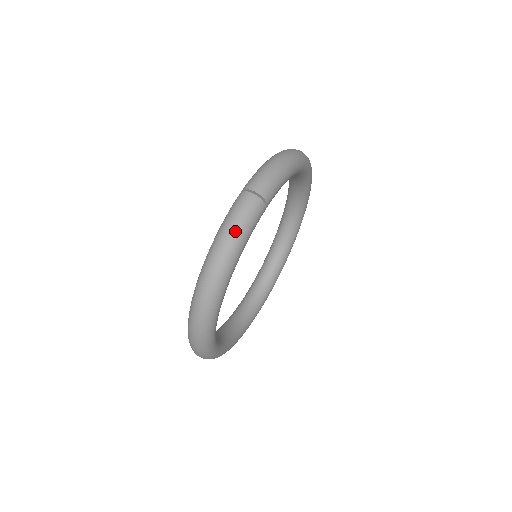
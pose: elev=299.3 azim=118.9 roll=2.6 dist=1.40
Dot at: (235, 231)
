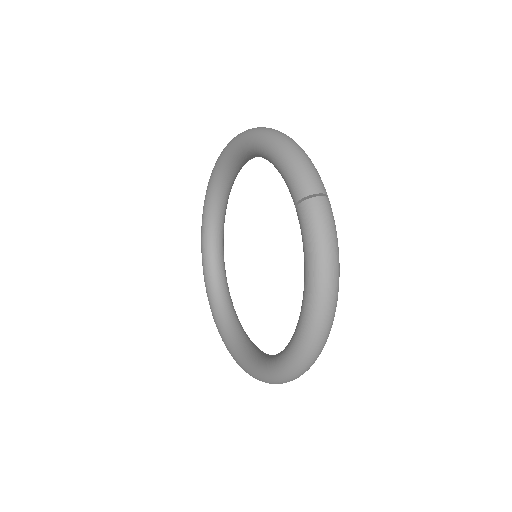
Dot at: (335, 243)
